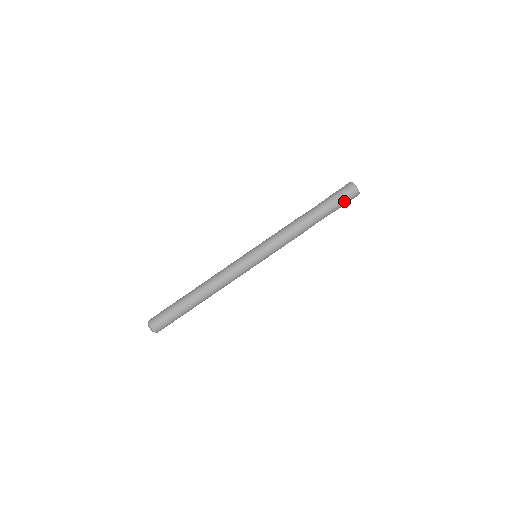
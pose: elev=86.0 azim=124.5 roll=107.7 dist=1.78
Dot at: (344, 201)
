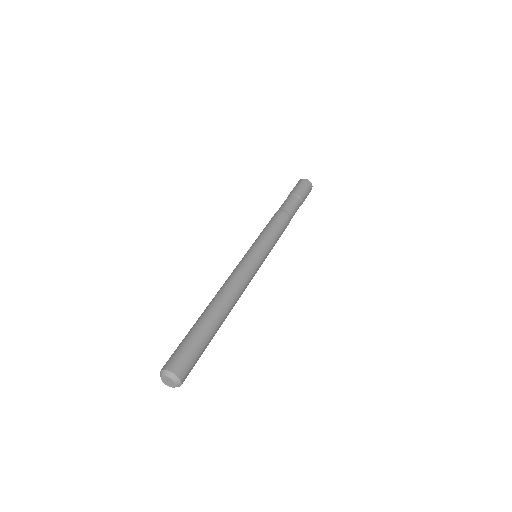
Dot at: (306, 192)
